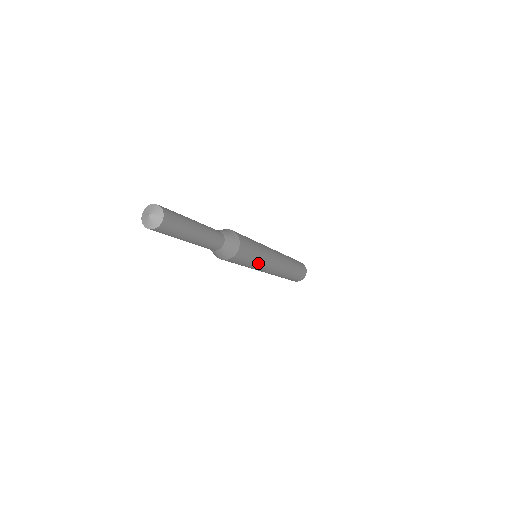
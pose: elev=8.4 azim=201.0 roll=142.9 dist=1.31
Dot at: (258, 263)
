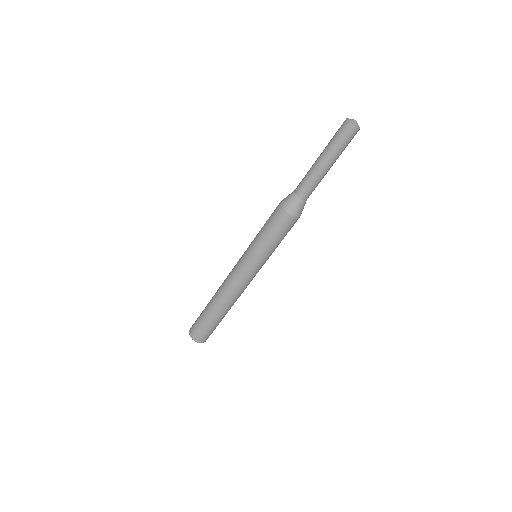
Dot at: occluded
